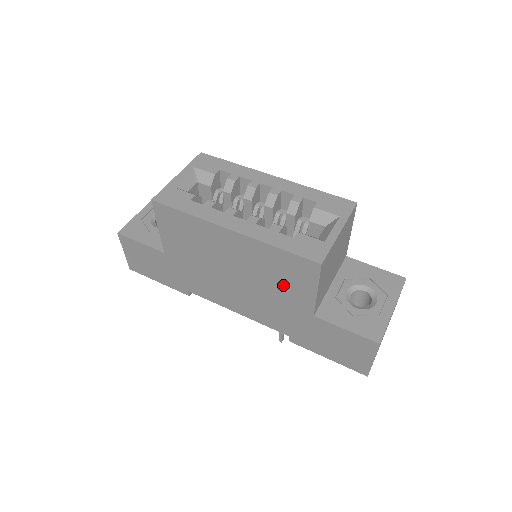
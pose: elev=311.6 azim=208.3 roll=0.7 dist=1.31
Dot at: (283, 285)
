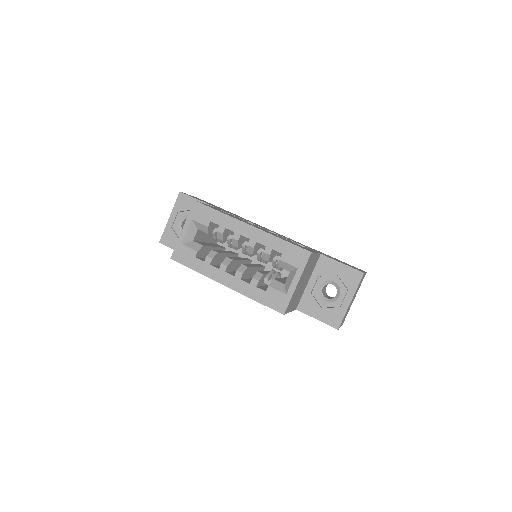
Dot at: occluded
